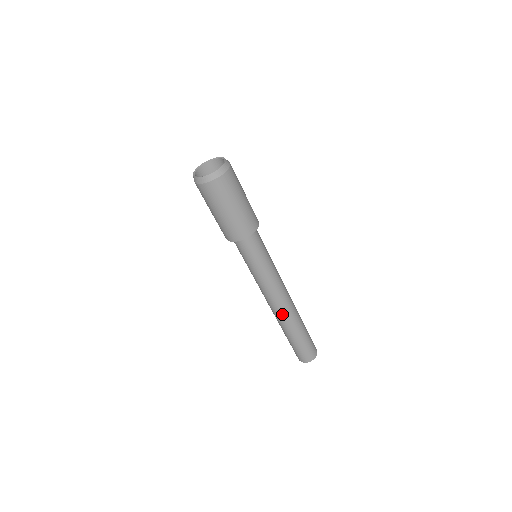
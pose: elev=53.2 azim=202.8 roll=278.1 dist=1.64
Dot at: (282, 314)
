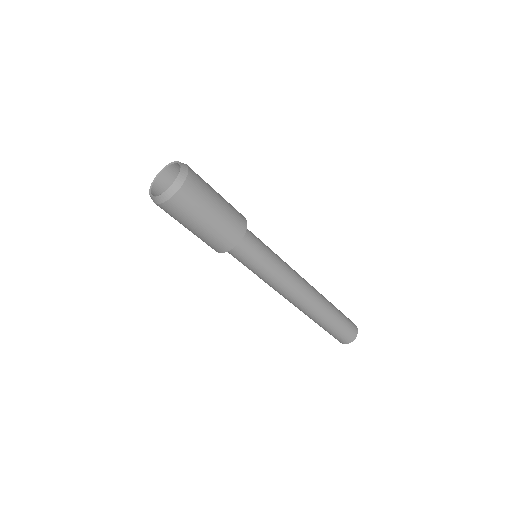
Dot at: (310, 303)
